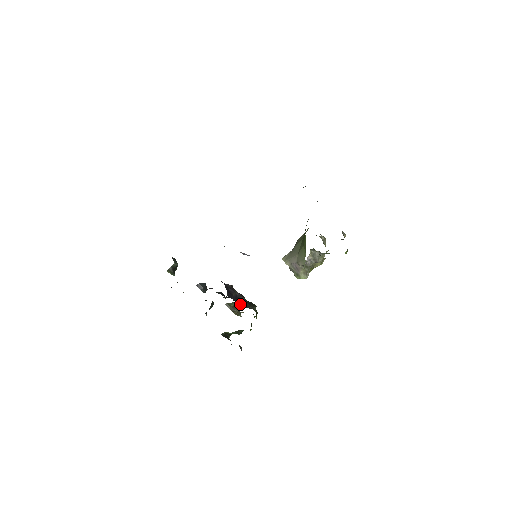
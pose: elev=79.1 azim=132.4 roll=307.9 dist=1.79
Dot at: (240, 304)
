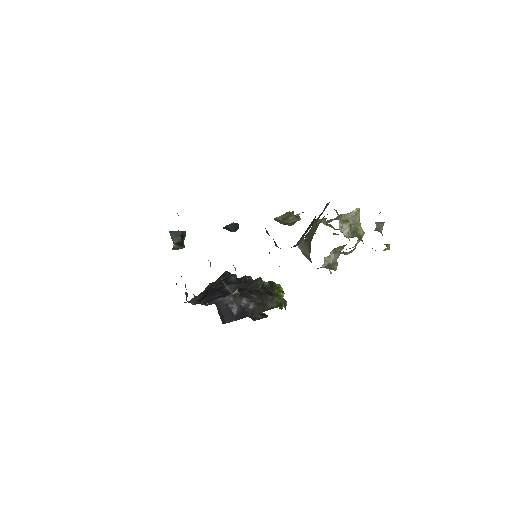
Dot at: (249, 315)
